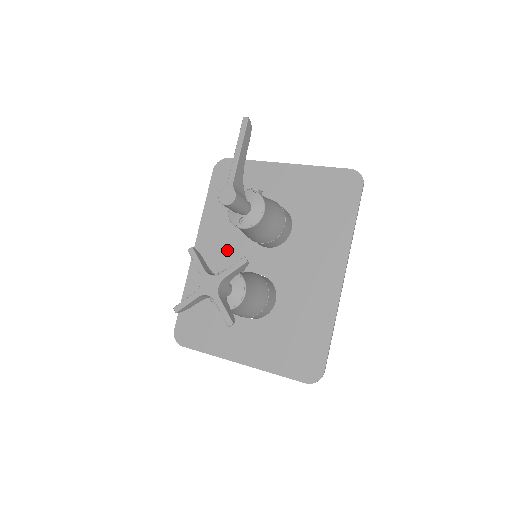
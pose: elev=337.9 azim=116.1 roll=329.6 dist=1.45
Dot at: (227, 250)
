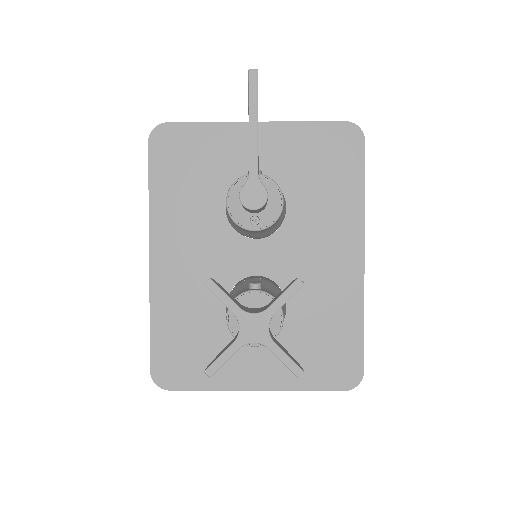
Dot at: (201, 252)
